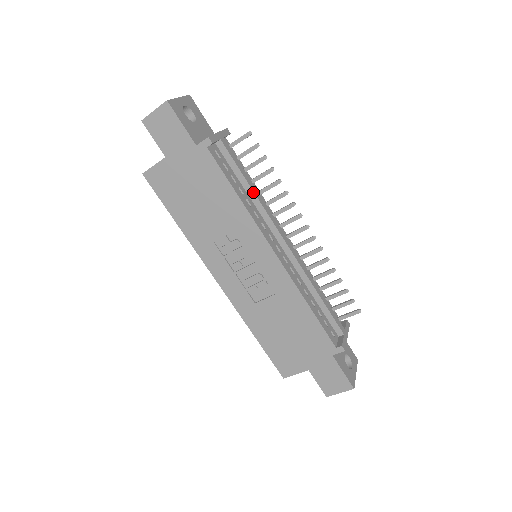
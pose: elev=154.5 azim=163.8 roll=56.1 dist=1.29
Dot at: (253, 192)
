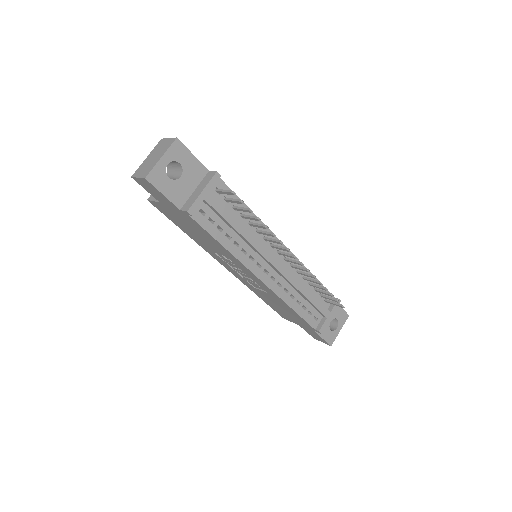
Dot at: (241, 235)
